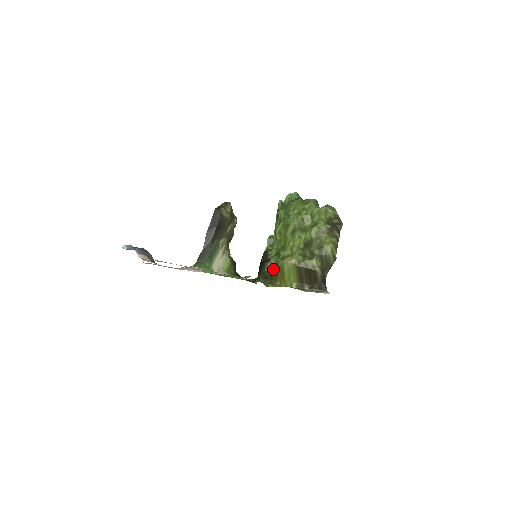
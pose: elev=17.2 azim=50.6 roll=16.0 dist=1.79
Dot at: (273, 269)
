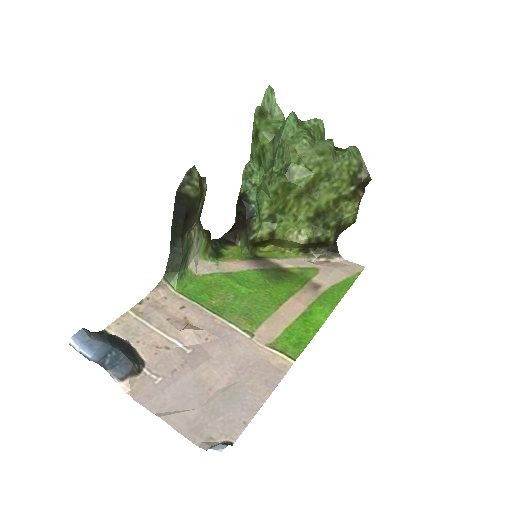
Dot at: (268, 239)
